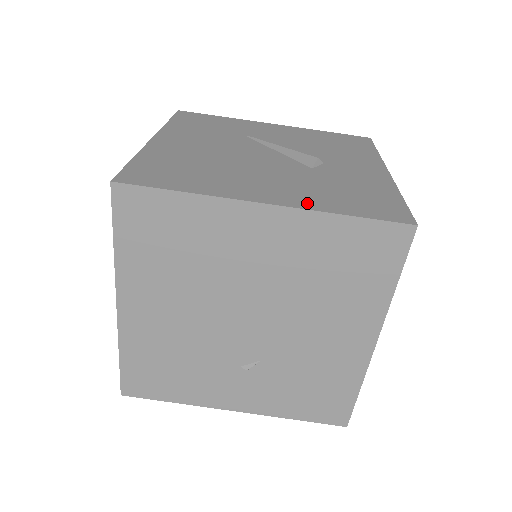
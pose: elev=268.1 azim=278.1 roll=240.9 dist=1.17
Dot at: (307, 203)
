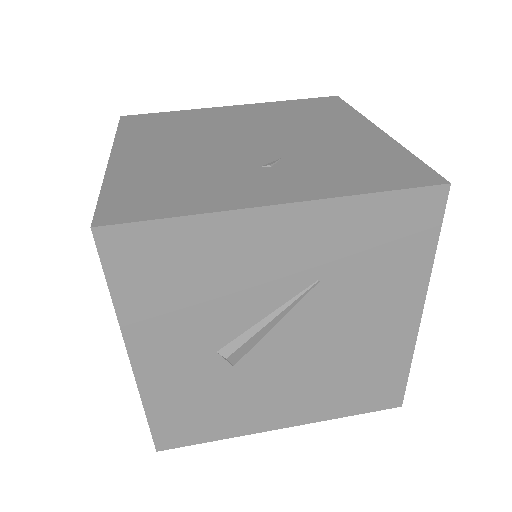
Dot at: occluded
